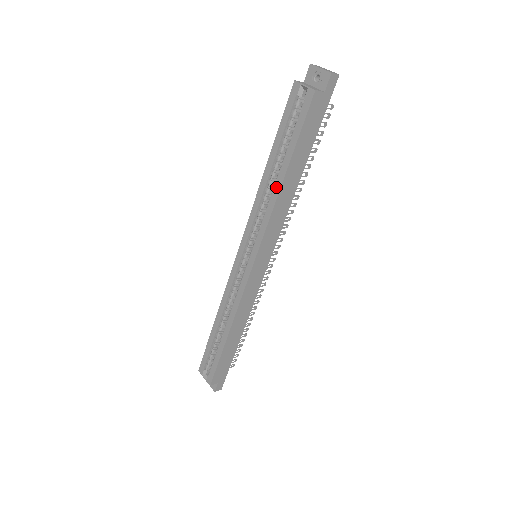
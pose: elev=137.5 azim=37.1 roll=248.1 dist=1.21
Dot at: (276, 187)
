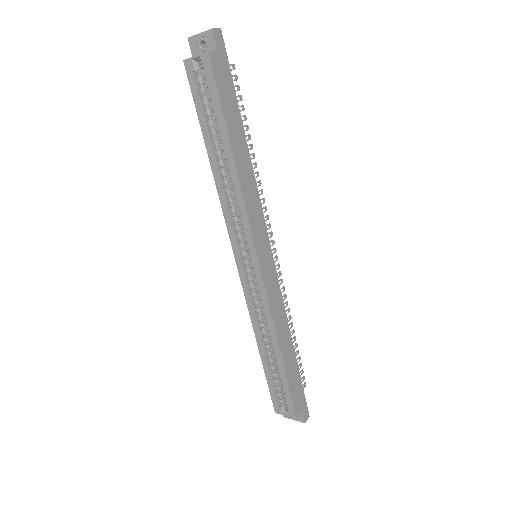
Dot at: (231, 171)
